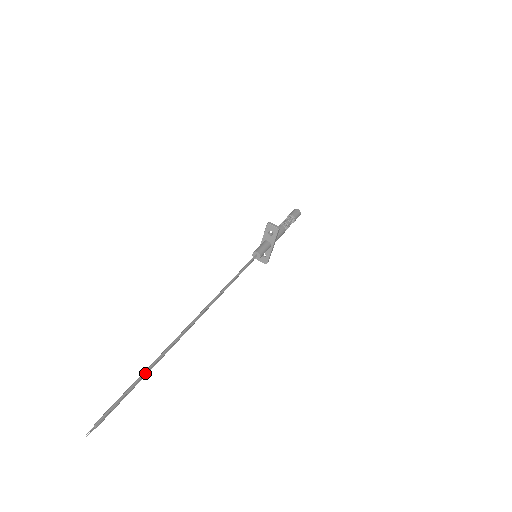
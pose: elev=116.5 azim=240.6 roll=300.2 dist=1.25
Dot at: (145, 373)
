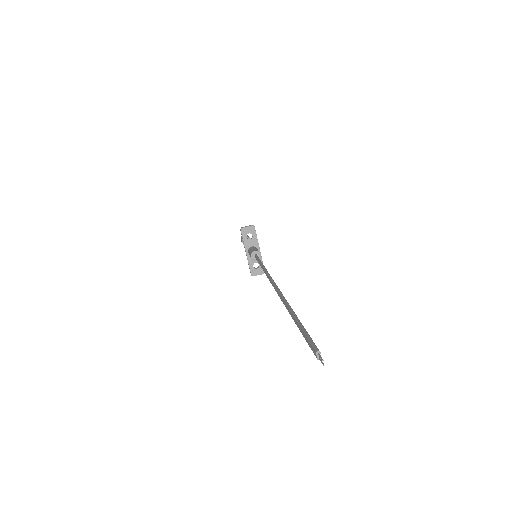
Dot at: (295, 315)
